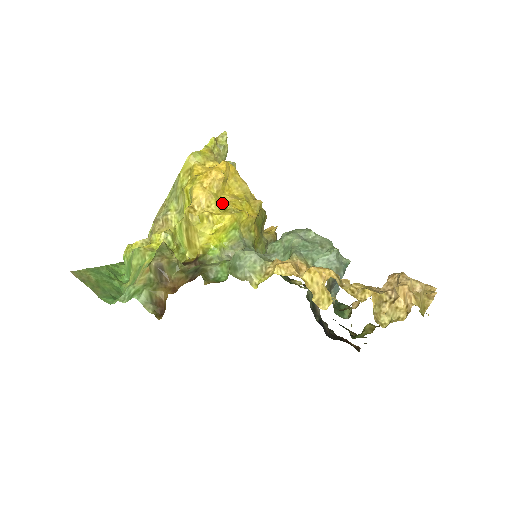
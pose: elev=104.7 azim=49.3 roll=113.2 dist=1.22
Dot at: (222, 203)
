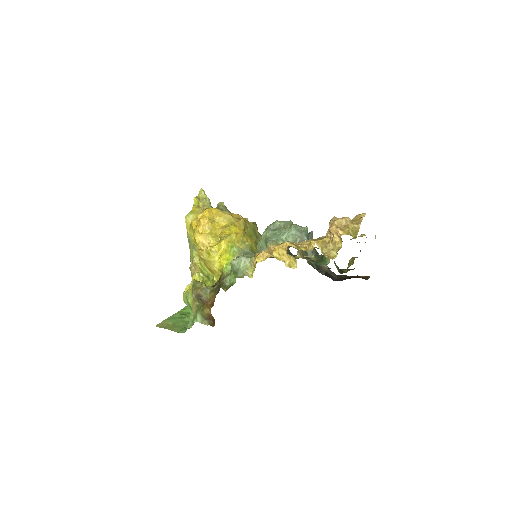
Dot at: (217, 236)
